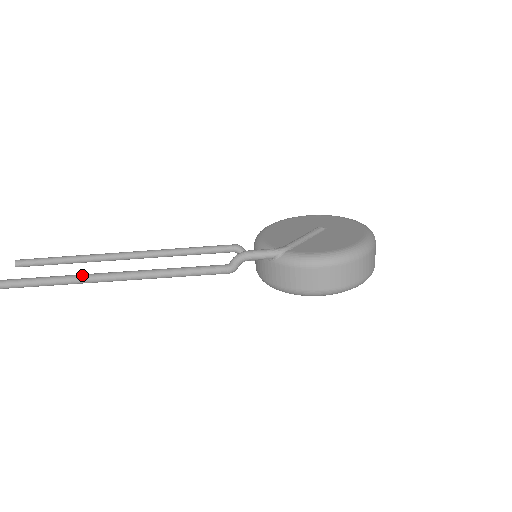
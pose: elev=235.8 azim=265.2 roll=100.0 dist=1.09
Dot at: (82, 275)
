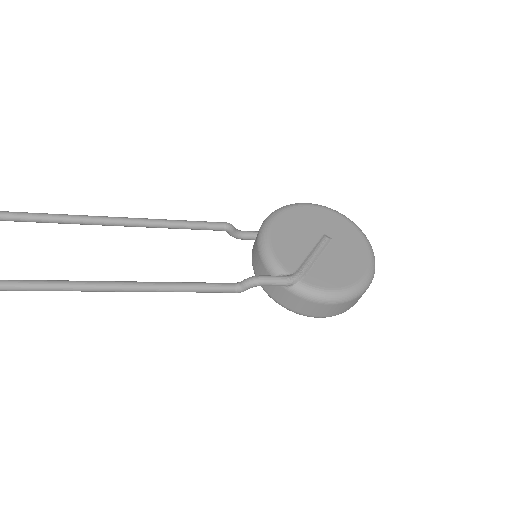
Dot at: (69, 284)
